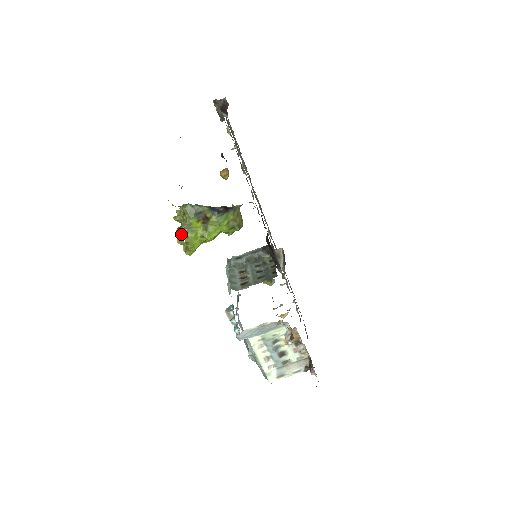
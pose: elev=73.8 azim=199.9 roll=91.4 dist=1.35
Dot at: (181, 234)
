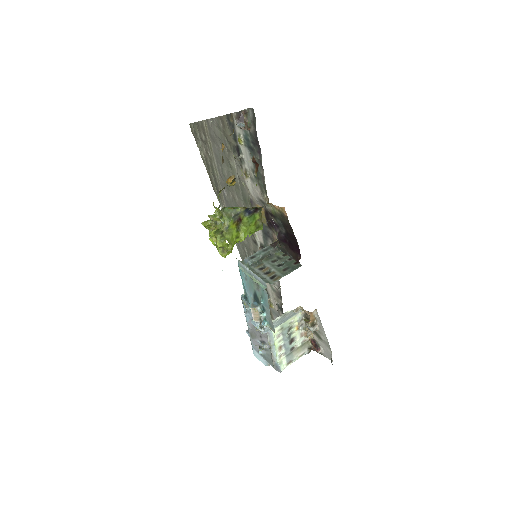
Dot at: (221, 237)
